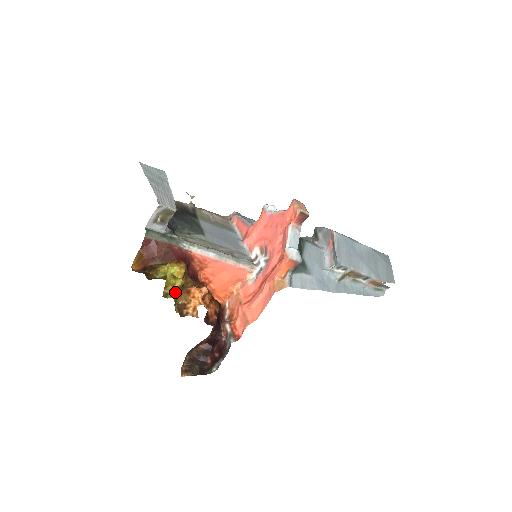
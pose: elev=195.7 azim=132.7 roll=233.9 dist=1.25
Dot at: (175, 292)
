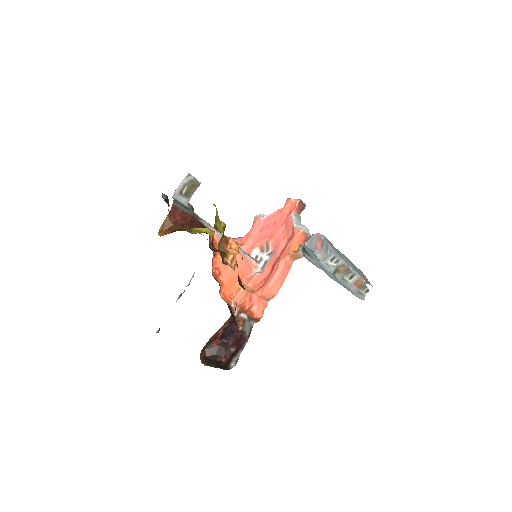
Dot at: (222, 229)
